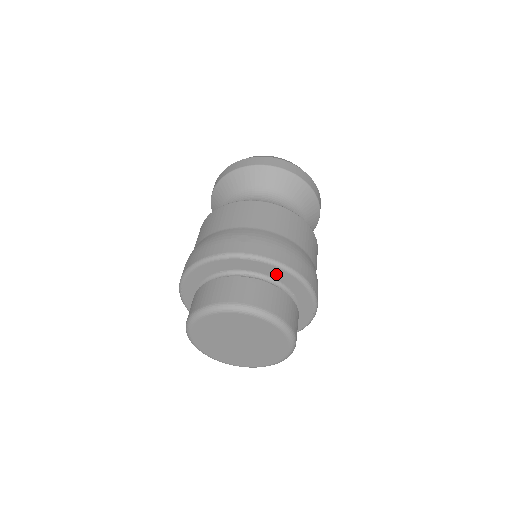
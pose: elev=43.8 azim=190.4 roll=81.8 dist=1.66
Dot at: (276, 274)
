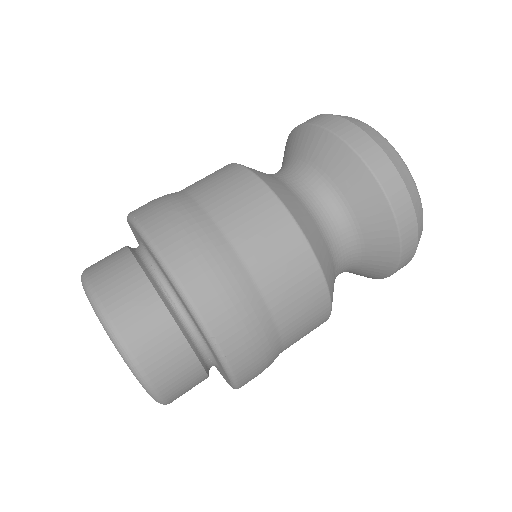
Dot at: occluded
